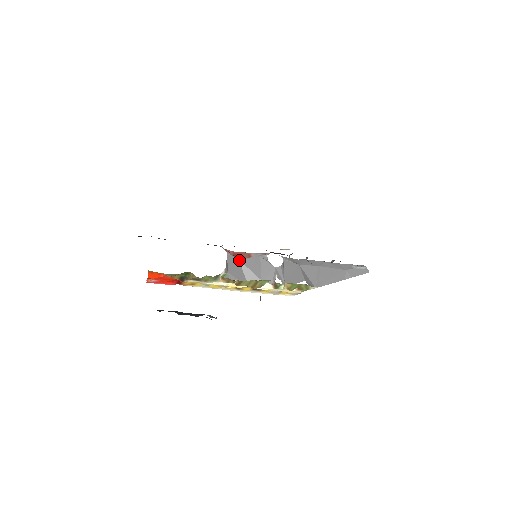
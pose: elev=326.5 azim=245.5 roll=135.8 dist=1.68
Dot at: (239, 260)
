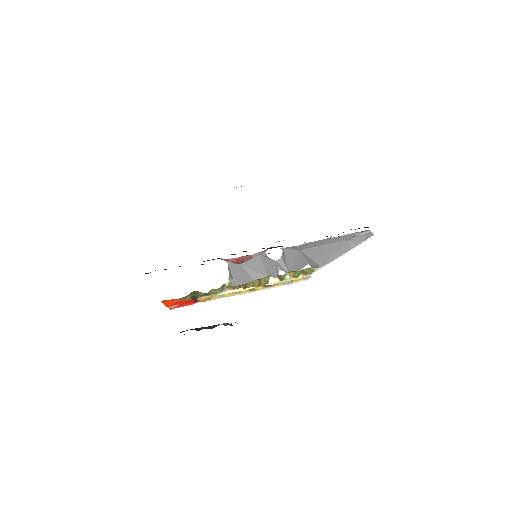
Dot at: (241, 265)
